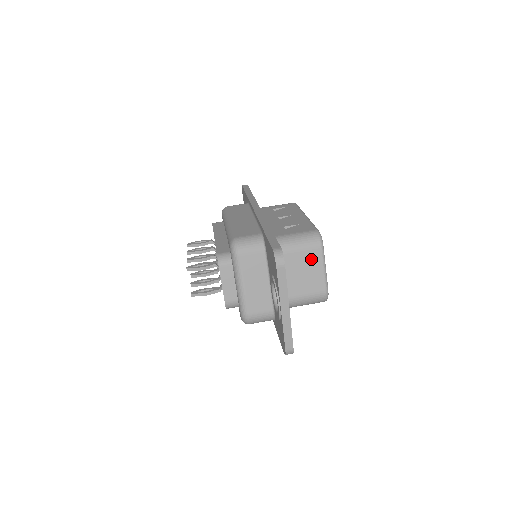
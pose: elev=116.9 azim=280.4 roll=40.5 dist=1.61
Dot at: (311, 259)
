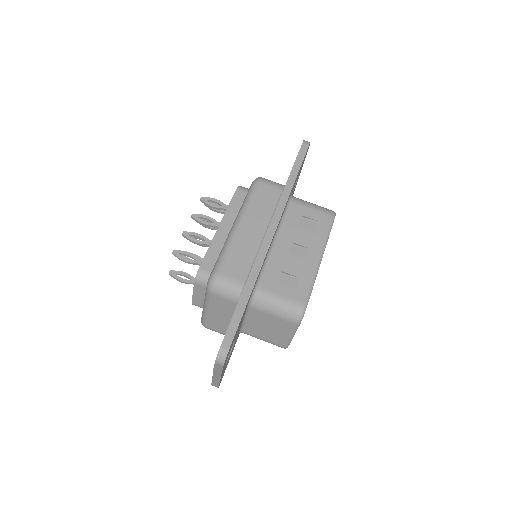
Dot at: (282, 325)
